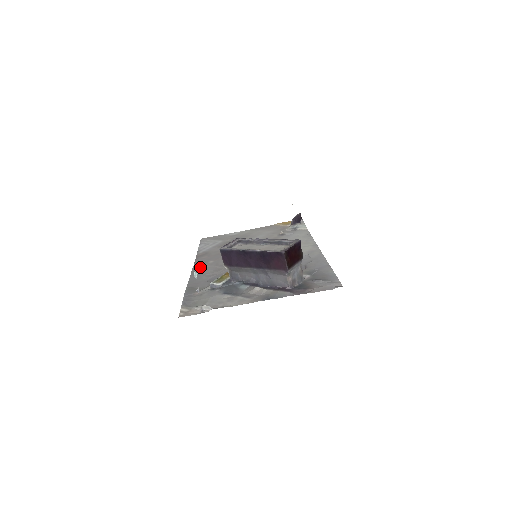
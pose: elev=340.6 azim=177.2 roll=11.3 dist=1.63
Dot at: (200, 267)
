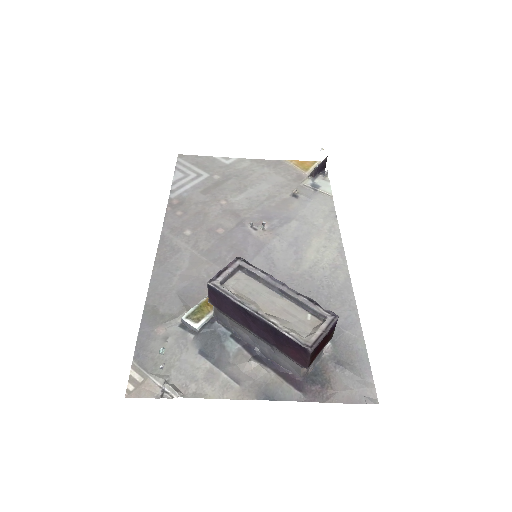
Dot at: (170, 243)
